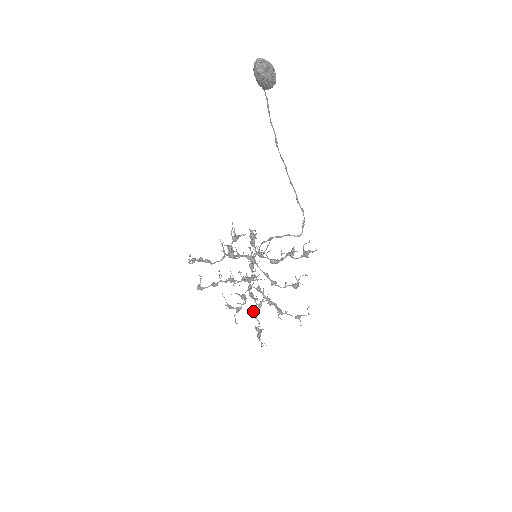
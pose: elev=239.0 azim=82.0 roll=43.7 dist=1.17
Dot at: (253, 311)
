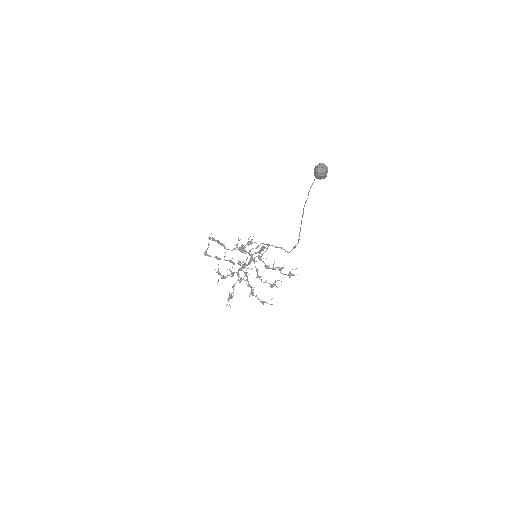
Dot at: occluded
